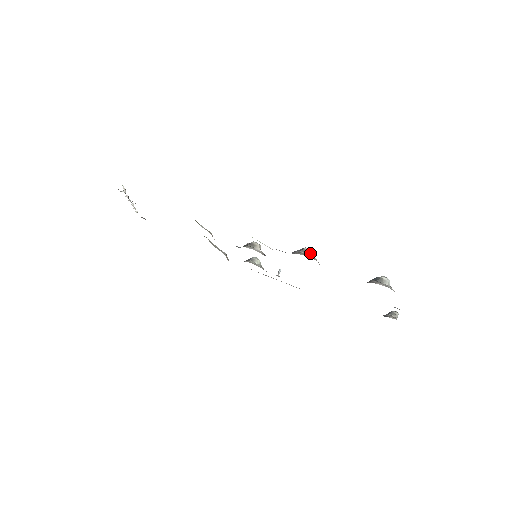
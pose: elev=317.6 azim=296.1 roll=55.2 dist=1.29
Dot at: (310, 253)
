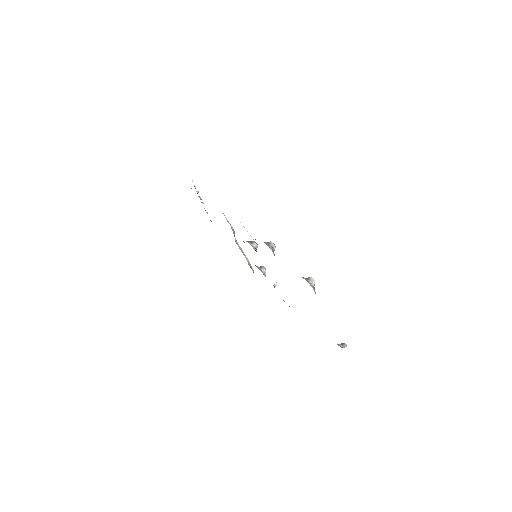
Dot at: (271, 245)
